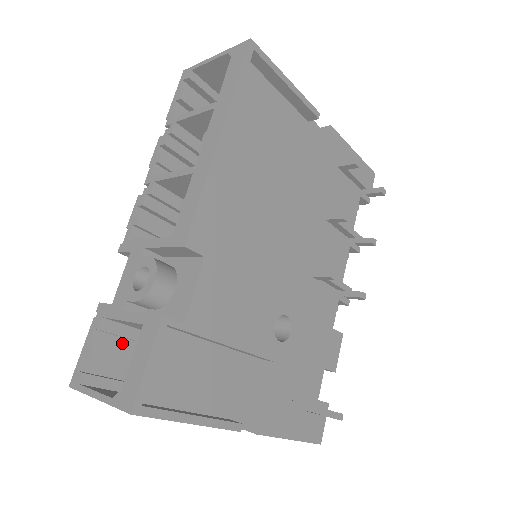
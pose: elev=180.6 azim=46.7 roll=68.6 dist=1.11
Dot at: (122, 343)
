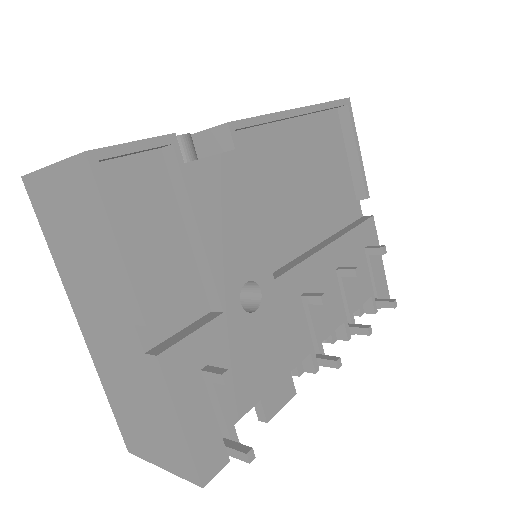
Dot at: occluded
